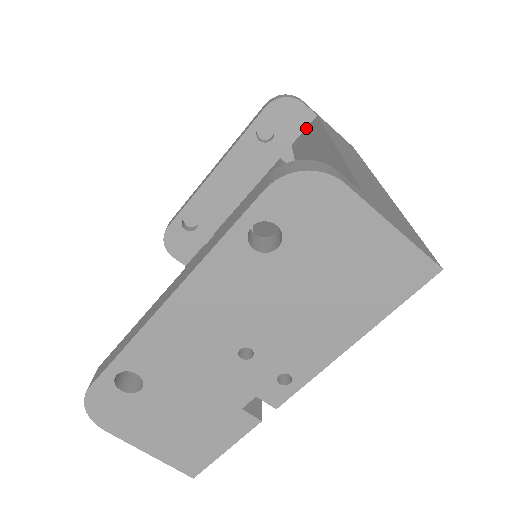
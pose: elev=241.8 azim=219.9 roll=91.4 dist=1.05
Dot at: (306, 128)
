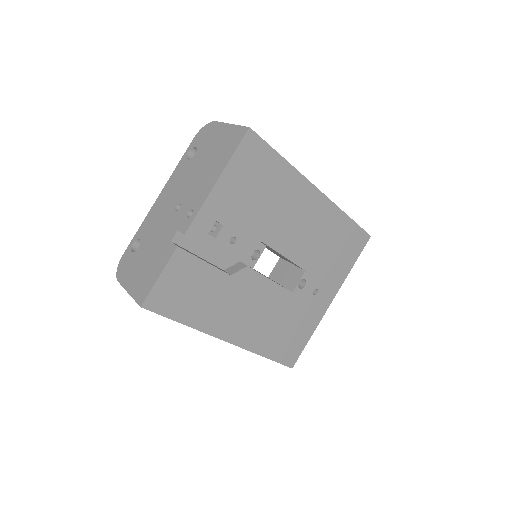
Dot at: occluded
